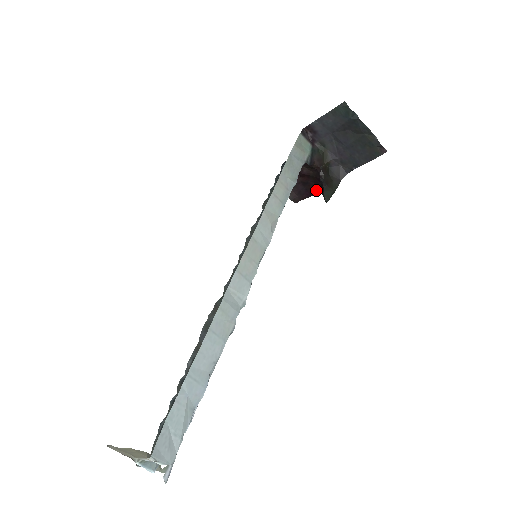
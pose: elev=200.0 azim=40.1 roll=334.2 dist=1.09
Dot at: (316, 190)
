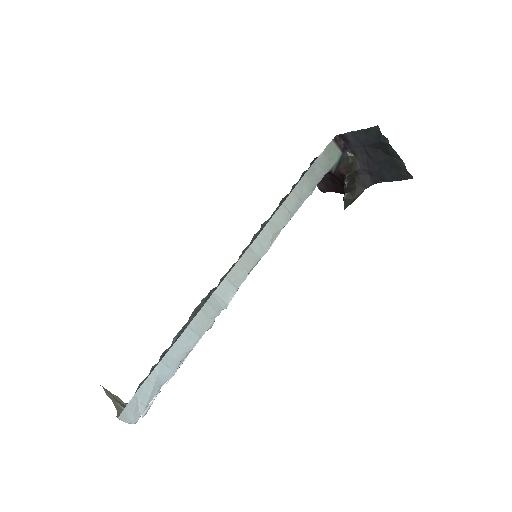
Dot at: (341, 190)
